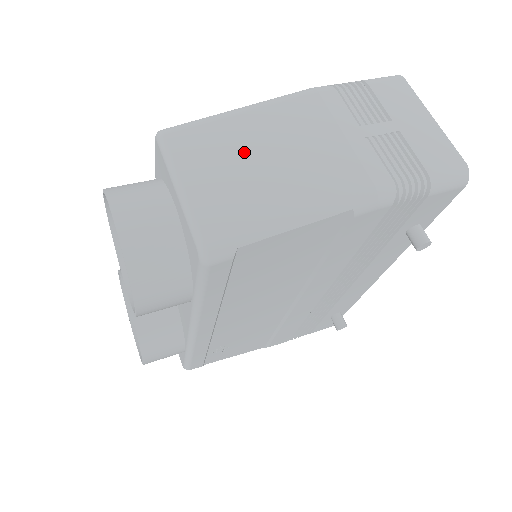
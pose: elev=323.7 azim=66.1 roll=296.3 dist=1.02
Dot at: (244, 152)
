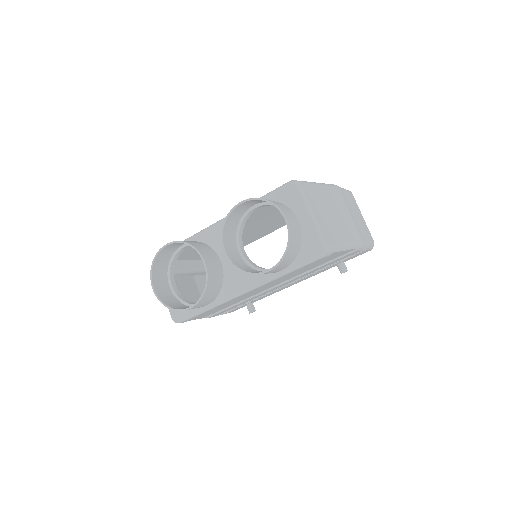
Dot at: (327, 207)
